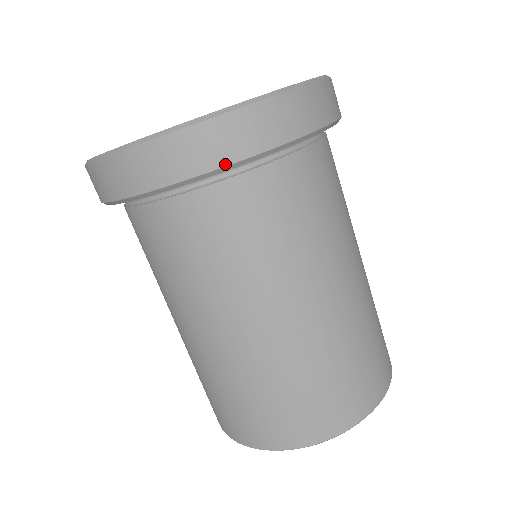
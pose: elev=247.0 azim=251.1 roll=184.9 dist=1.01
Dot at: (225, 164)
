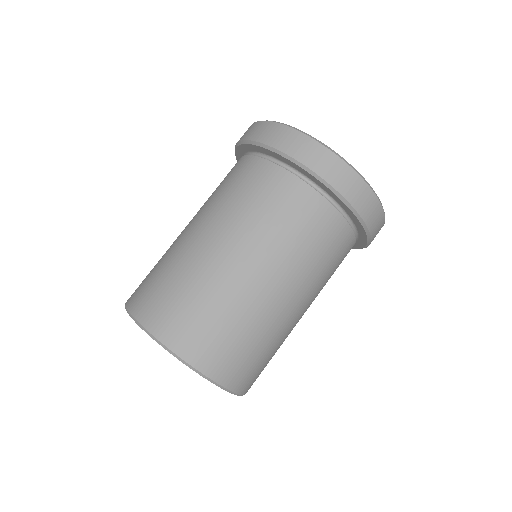
Dot at: (331, 184)
